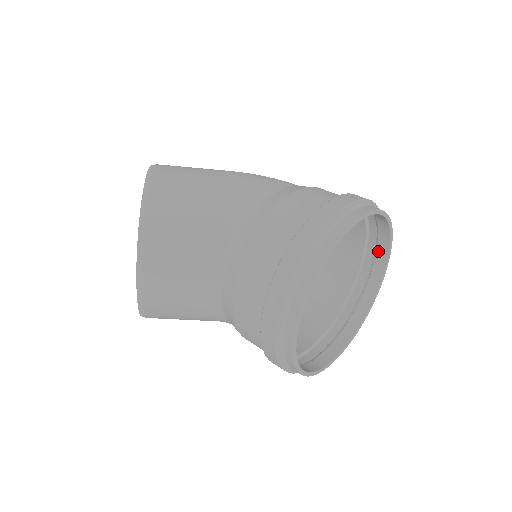
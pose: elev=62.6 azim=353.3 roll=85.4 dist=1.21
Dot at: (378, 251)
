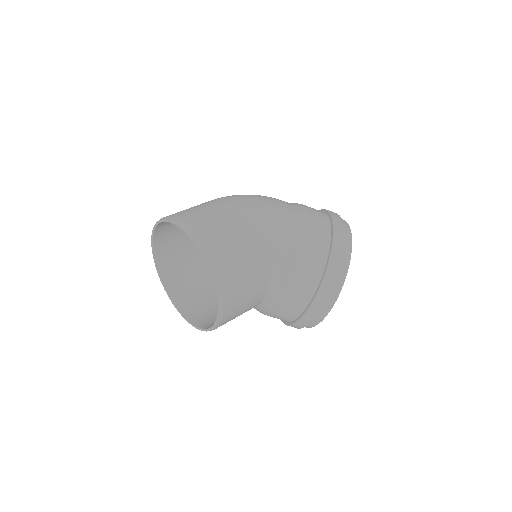
Dot at: occluded
